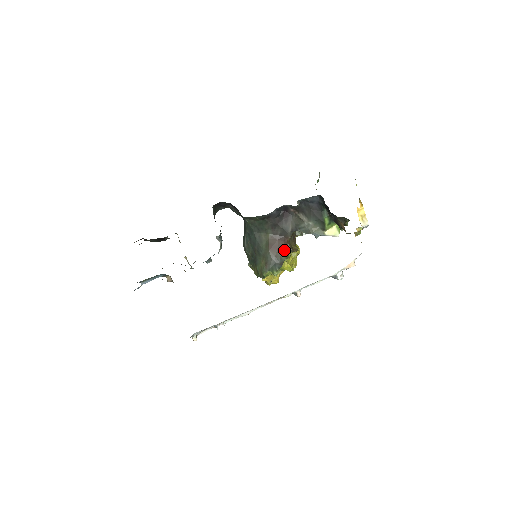
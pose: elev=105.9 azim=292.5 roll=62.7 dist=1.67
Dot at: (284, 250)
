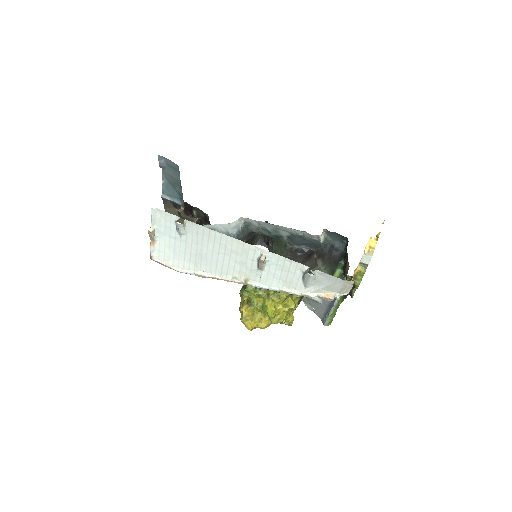
Dot at: occluded
